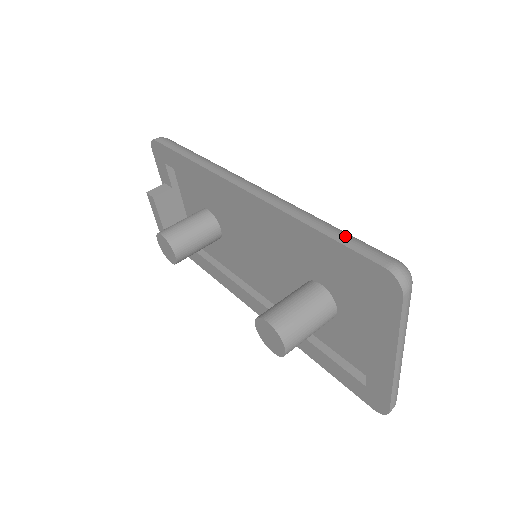
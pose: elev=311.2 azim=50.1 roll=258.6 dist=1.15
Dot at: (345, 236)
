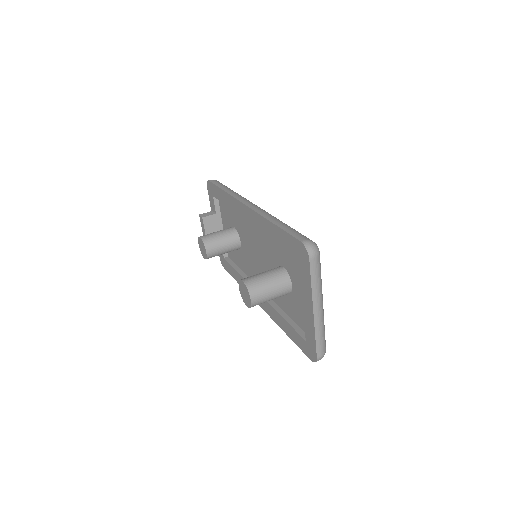
Dot at: (289, 228)
